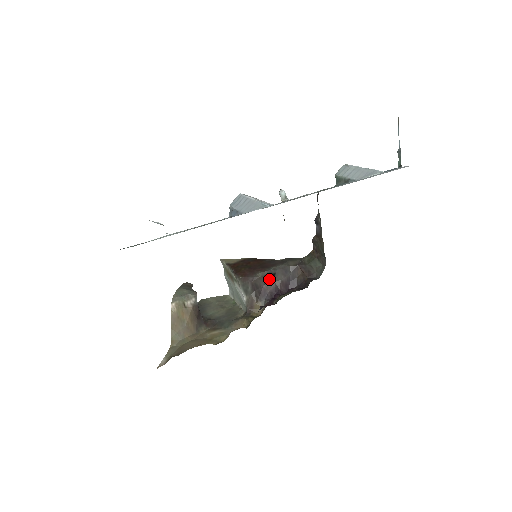
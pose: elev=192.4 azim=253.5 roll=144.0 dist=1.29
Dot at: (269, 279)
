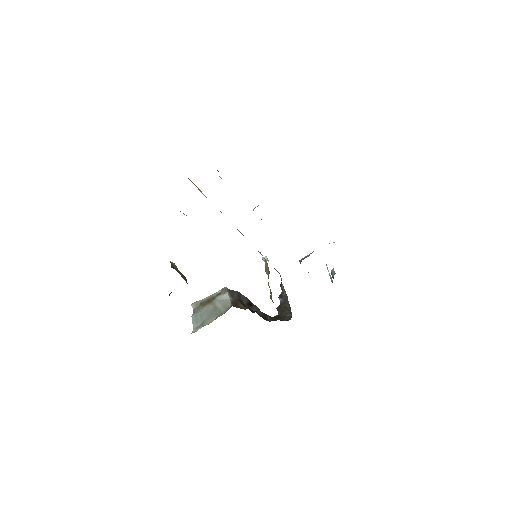
Dot at: (248, 304)
